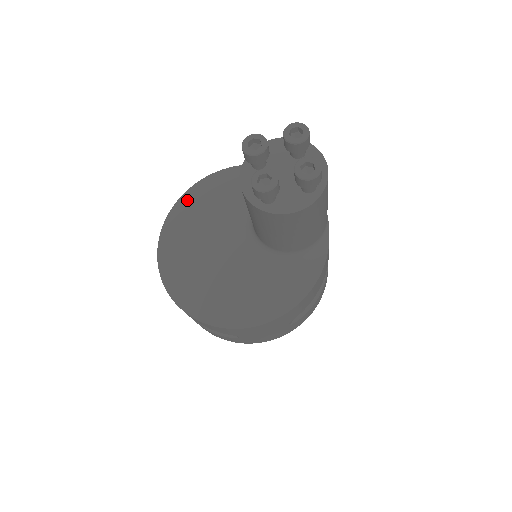
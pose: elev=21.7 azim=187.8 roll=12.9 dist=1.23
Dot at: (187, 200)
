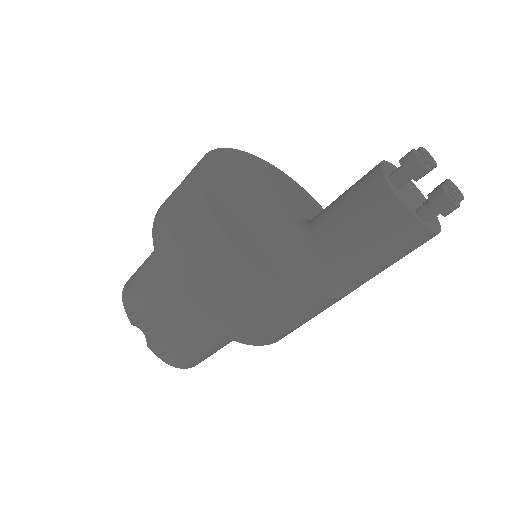
Dot at: (281, 174)
